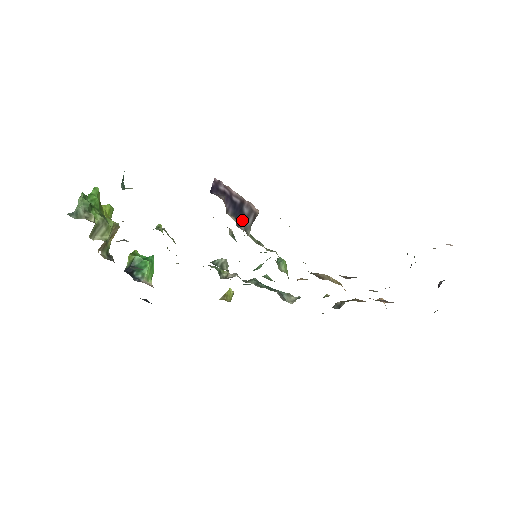
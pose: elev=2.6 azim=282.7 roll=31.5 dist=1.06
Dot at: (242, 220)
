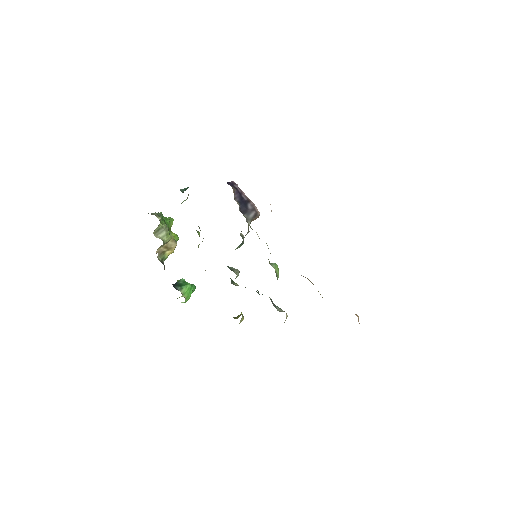
Dot at: (245, 211)
